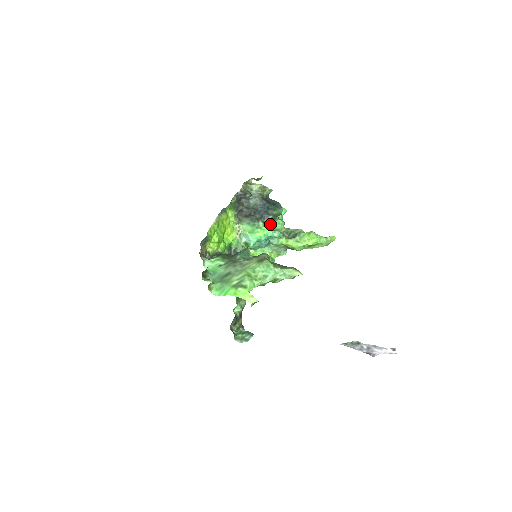
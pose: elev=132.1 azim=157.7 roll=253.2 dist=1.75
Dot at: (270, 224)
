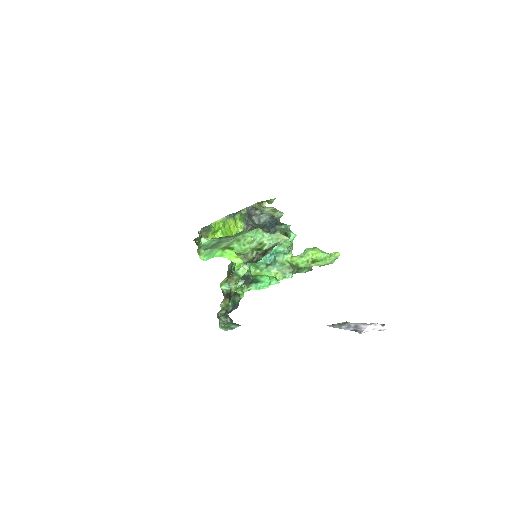
Dot at: occluded
